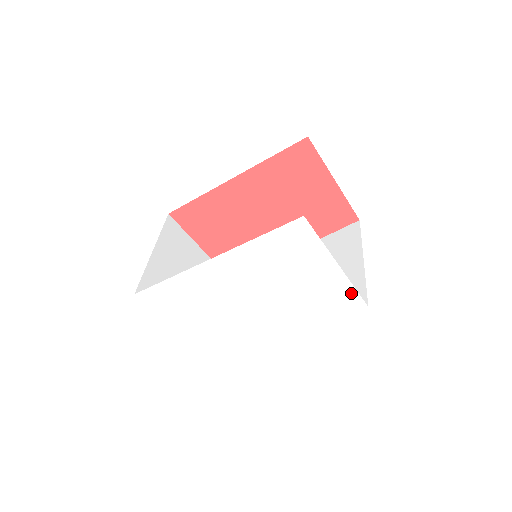
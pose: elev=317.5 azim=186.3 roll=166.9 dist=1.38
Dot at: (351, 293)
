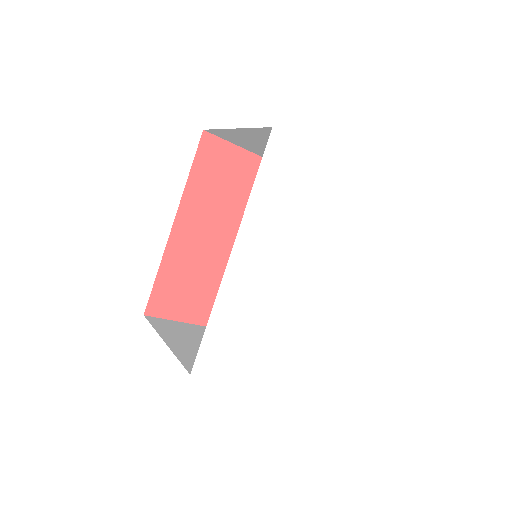
Dot at: (361, 181)
